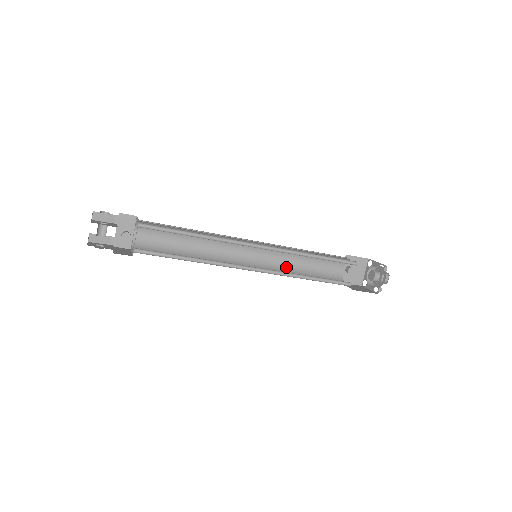
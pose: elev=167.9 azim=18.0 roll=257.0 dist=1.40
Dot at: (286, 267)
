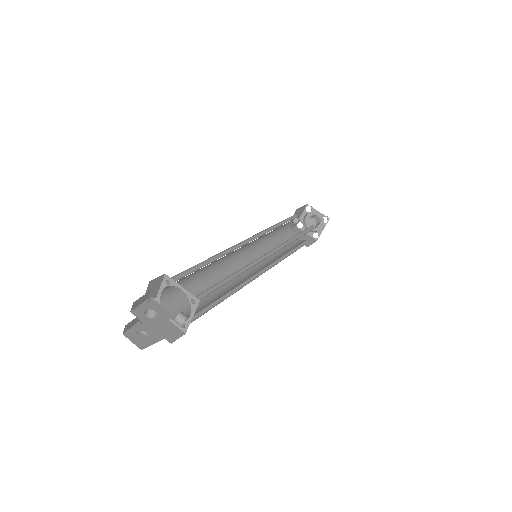
Dot at: (263, 245)
